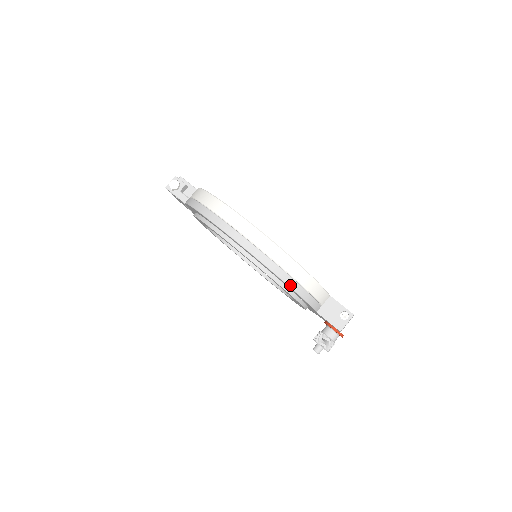
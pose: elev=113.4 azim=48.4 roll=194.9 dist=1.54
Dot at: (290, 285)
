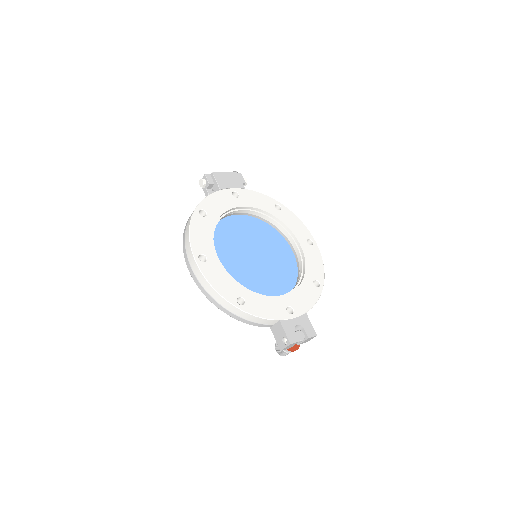
Dot at: (226, 313)
